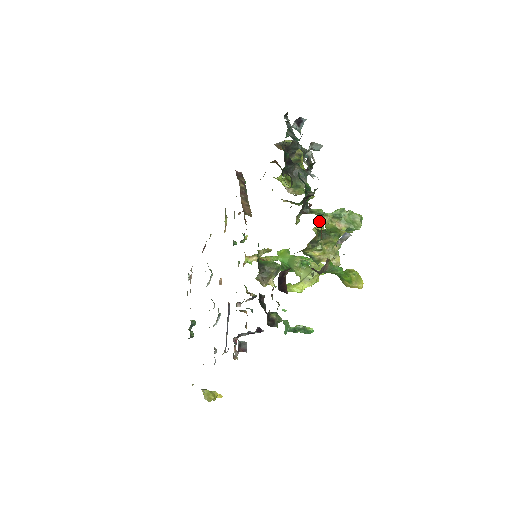
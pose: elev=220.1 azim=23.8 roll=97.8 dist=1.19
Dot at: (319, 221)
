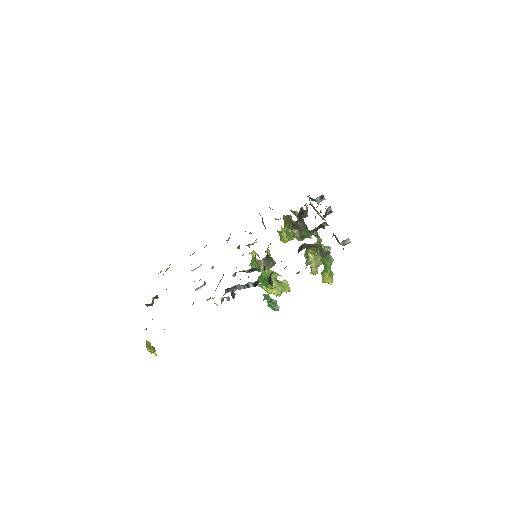
Dot at: occluded
